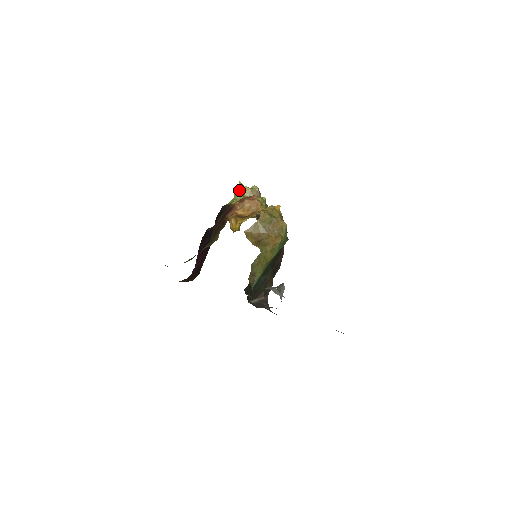
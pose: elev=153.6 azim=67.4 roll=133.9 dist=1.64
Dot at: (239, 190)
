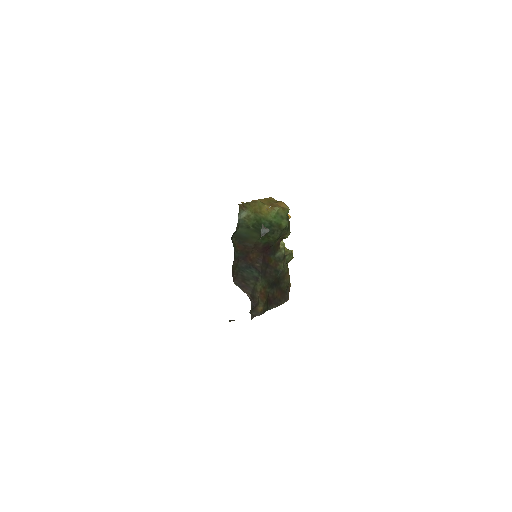
Dot at: occluded
